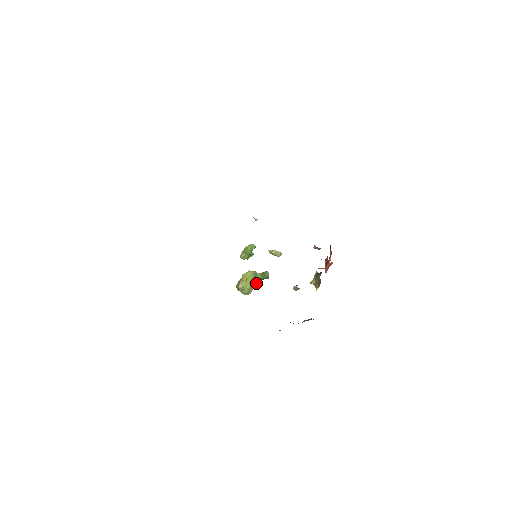
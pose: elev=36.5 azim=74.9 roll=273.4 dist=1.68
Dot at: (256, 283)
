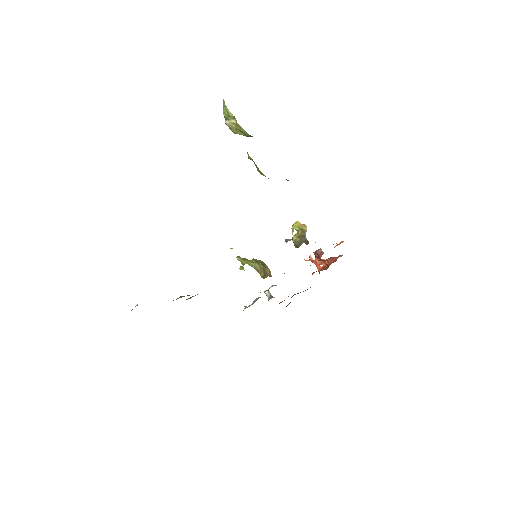
Dot at: occluded
